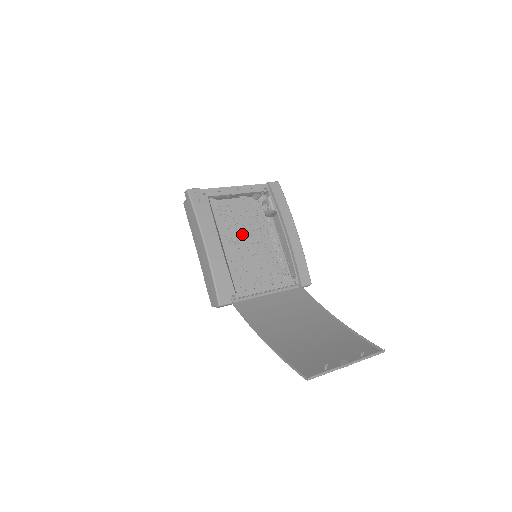
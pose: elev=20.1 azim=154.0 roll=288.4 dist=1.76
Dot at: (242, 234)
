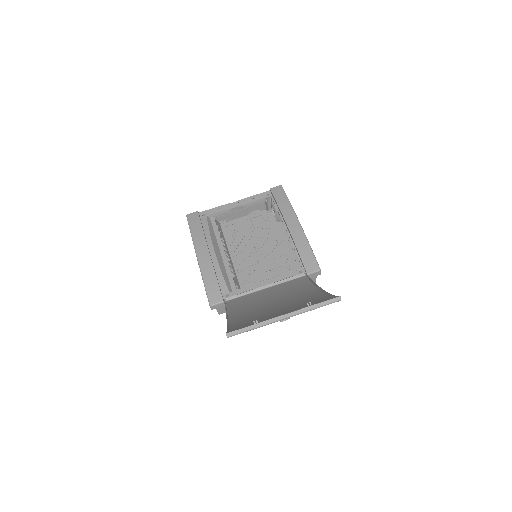
Dot at: (252, 243)
